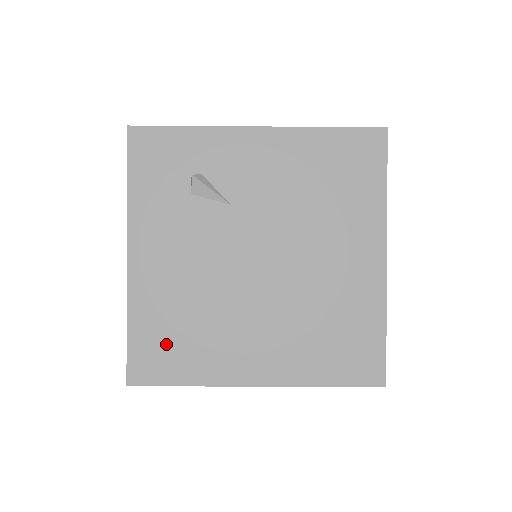
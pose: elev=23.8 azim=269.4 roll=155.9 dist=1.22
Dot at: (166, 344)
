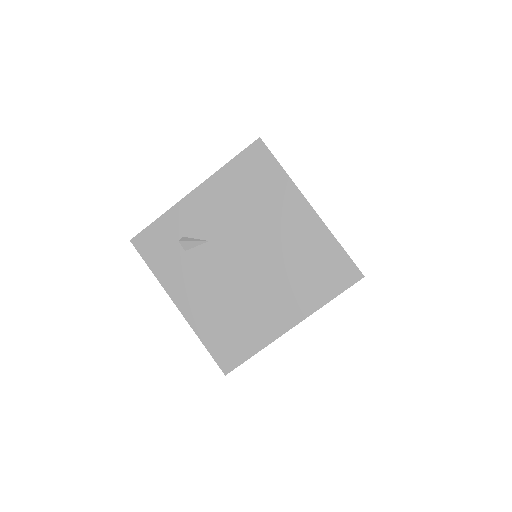
Dot at: (229, 339)
